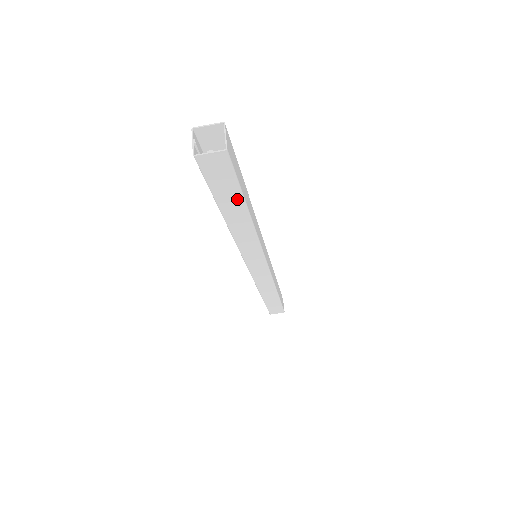
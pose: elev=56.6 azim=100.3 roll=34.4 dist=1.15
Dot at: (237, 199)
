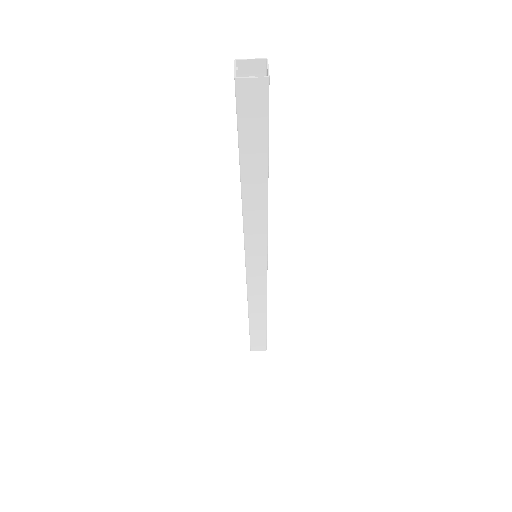
Dot at: (261, 154)
